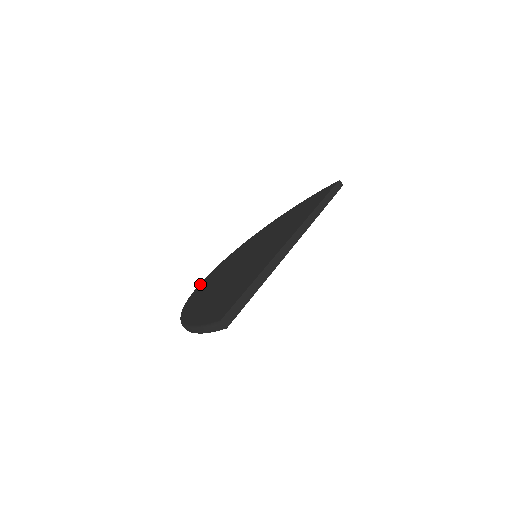
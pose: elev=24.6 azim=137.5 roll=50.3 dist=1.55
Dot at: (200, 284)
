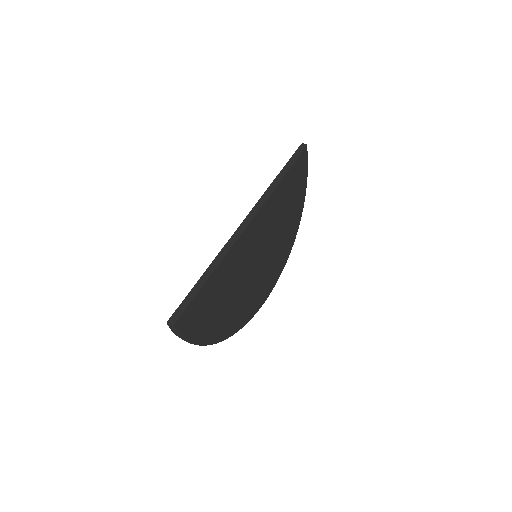
Dot at: occluded
